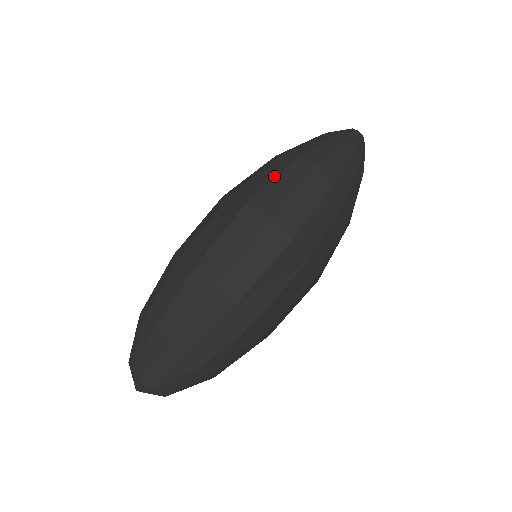
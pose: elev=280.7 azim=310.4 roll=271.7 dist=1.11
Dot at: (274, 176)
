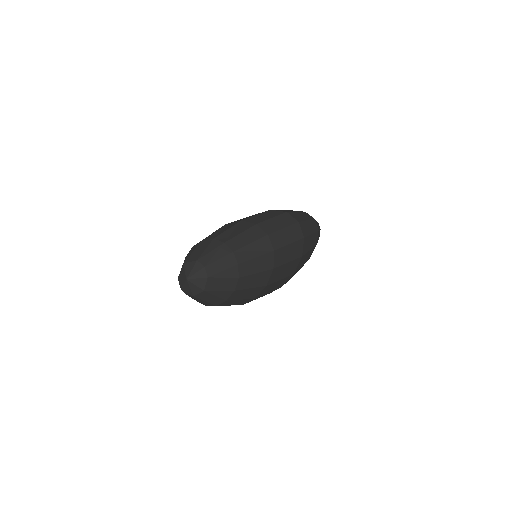
Dot at: (296, 211)
